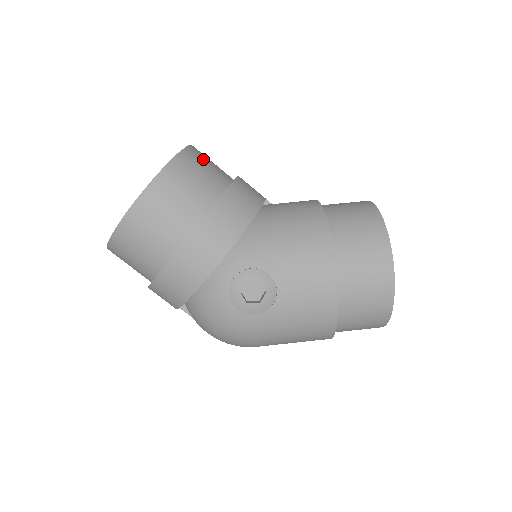
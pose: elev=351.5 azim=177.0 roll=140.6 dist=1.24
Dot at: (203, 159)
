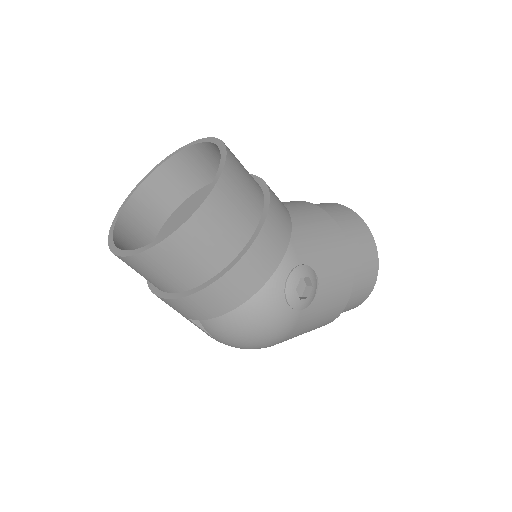
Dot at: occluded
